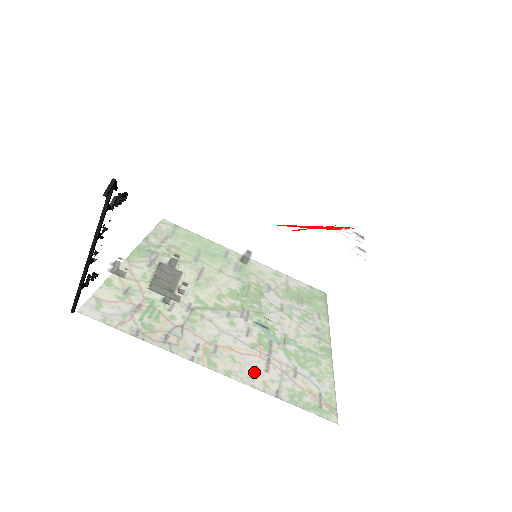
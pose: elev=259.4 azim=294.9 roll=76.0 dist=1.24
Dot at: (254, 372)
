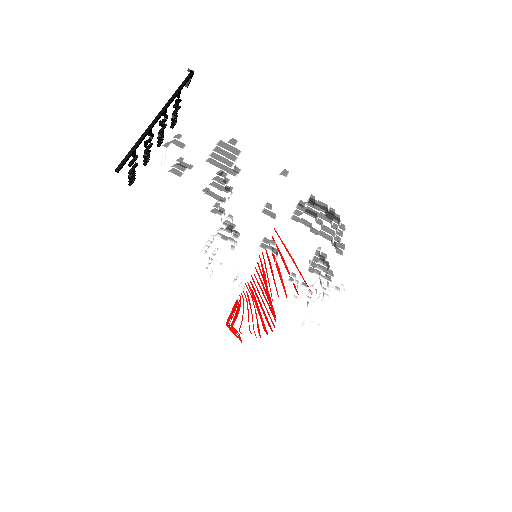
Dot at: occluded
